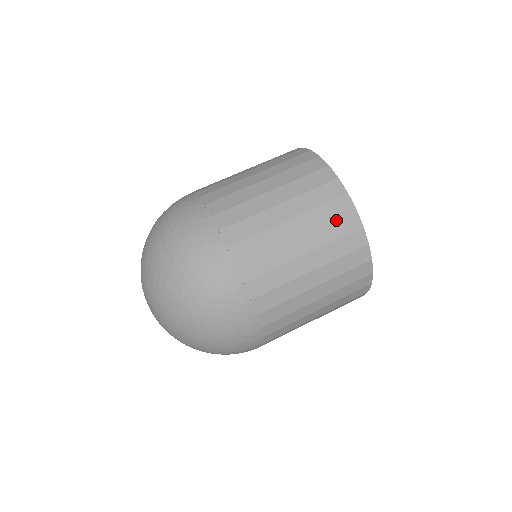
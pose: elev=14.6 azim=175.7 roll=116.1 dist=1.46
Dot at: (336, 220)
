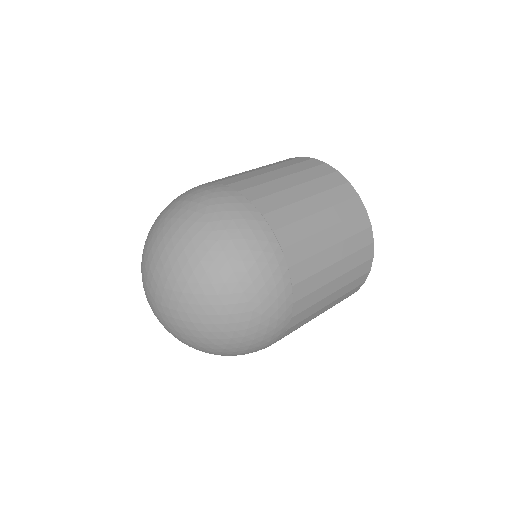
Dot at: (361, 250)
